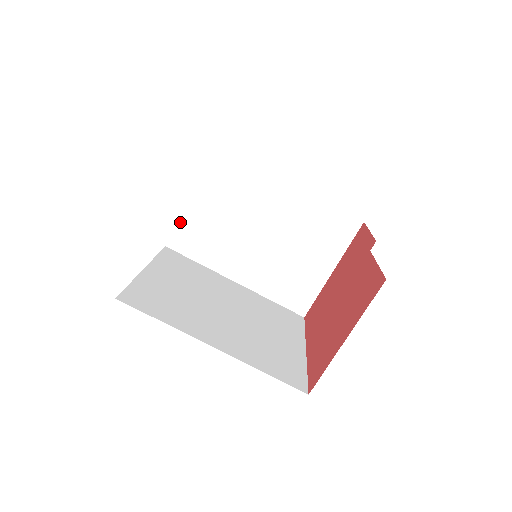
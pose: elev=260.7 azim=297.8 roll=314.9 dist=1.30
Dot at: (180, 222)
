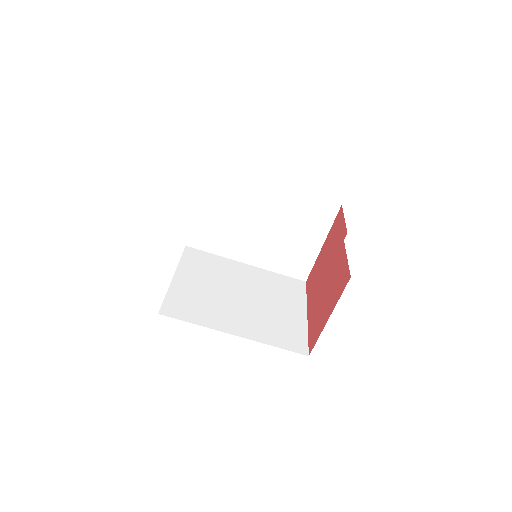
Dot at: (193, 226)
